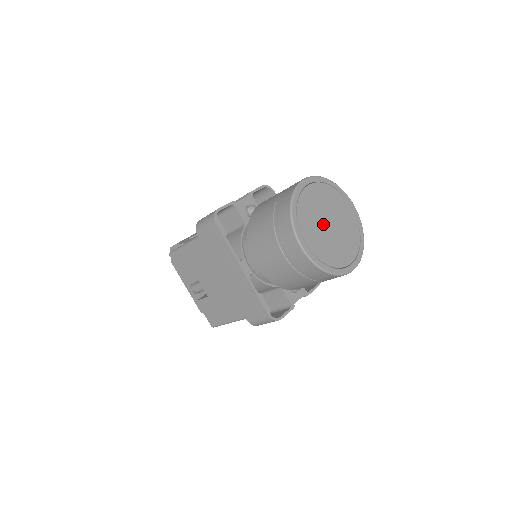
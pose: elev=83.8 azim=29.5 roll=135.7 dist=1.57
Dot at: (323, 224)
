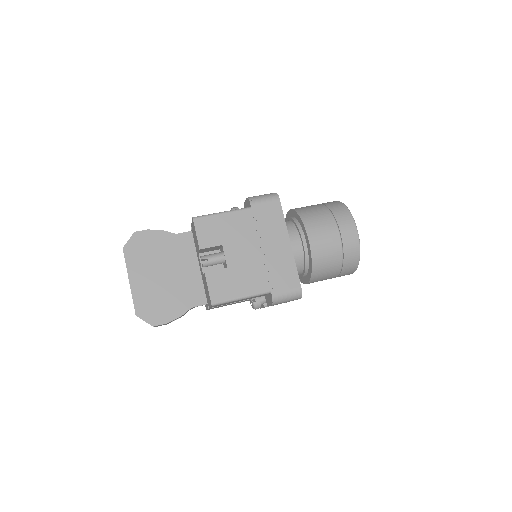
Dot at: occluded
